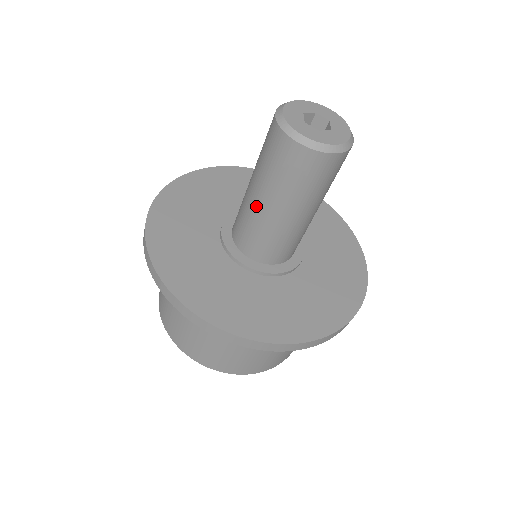
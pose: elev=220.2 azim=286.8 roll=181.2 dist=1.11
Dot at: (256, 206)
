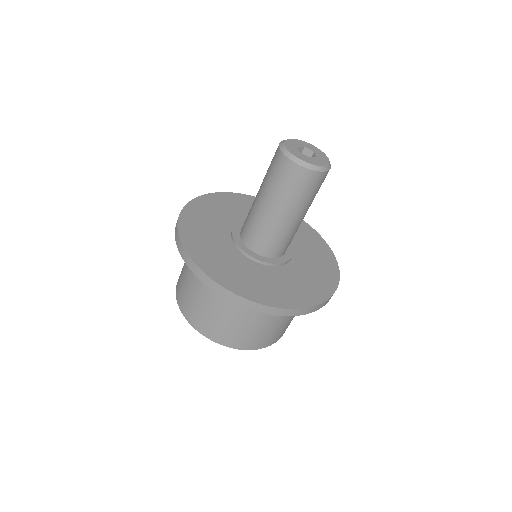
Dot at: (264, 212)
